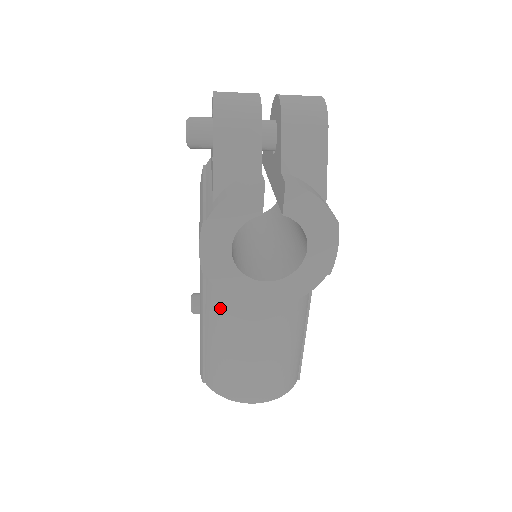
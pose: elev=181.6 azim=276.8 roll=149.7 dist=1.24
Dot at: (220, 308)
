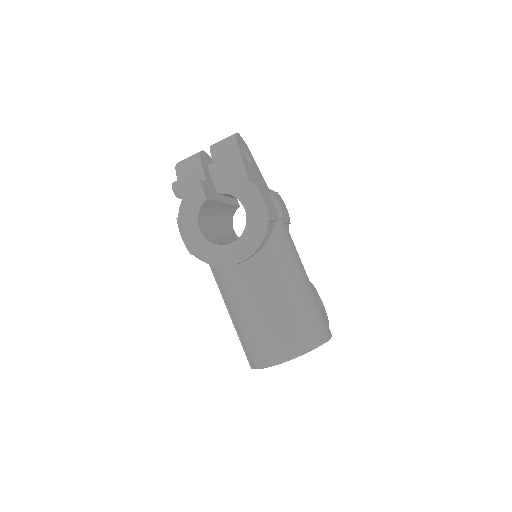
Dot at: (226, 287)
